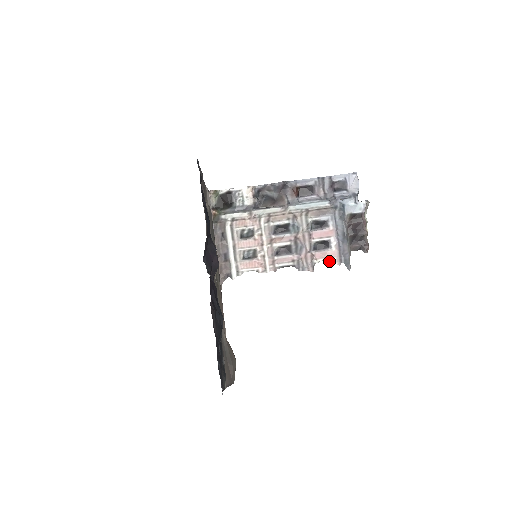
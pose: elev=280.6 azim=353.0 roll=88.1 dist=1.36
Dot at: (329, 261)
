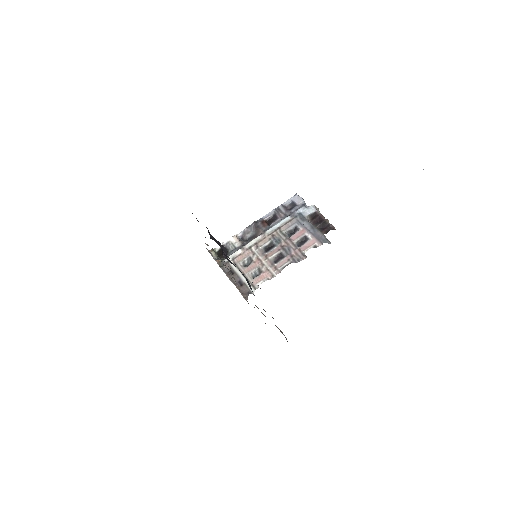
Dot at: (313, 247)
